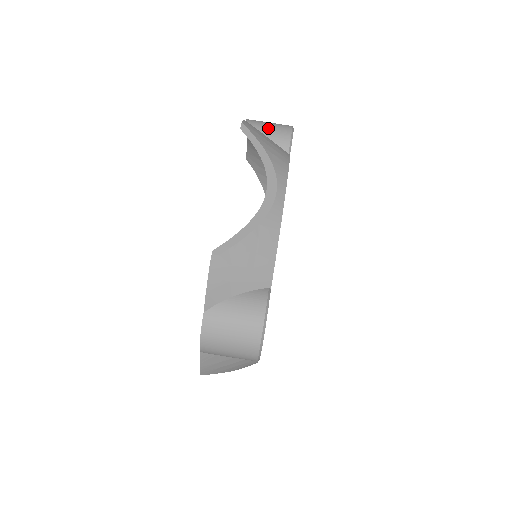
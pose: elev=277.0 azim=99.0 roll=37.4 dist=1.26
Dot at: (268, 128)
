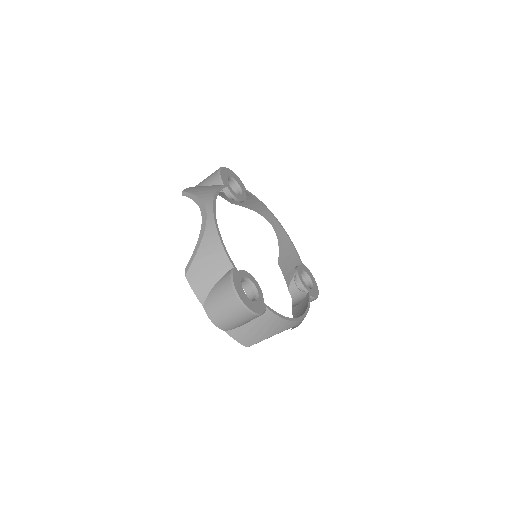
Dot at: (206, 180)
